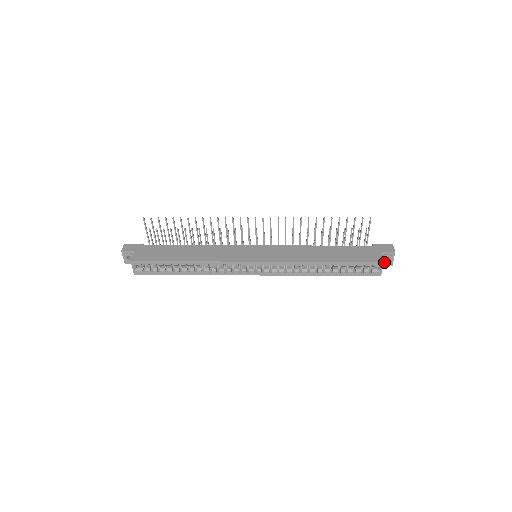
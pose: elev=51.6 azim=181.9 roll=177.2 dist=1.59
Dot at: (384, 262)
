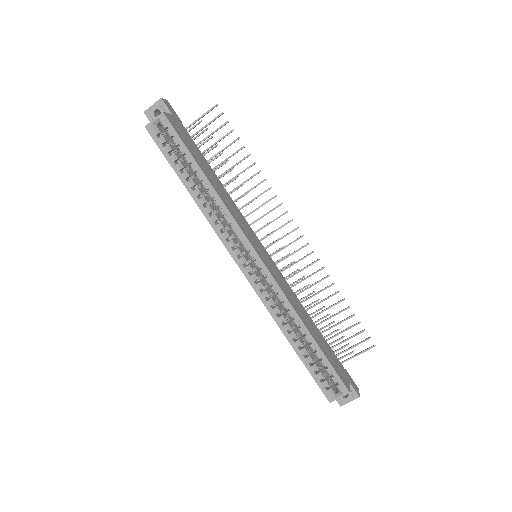
Dot at: occluded
